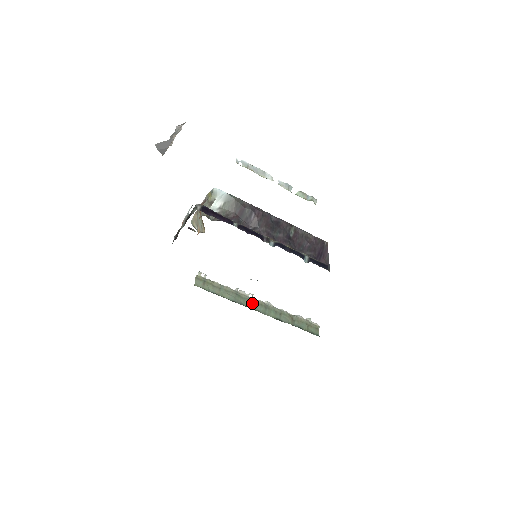
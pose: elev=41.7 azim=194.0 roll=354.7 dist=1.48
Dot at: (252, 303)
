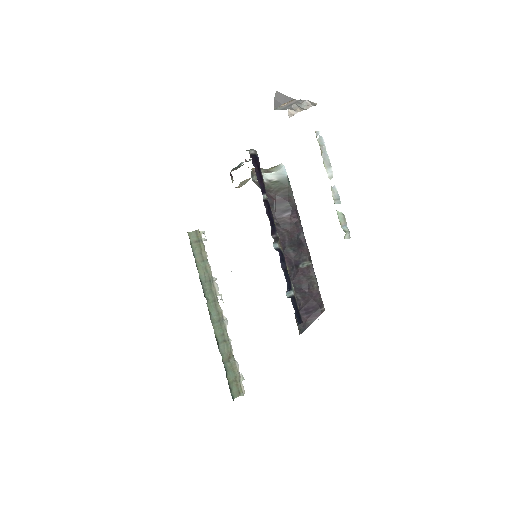
Dot at: (213, 303)
